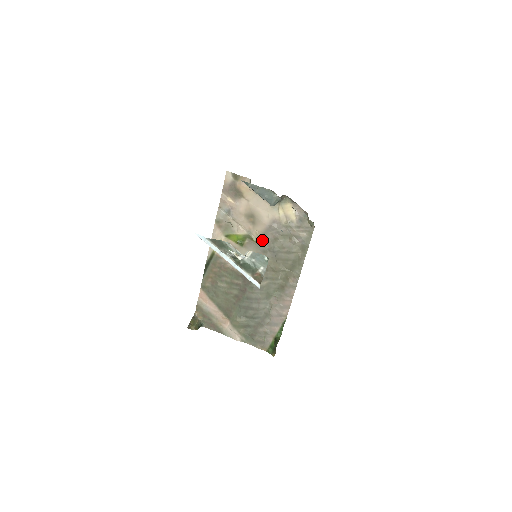
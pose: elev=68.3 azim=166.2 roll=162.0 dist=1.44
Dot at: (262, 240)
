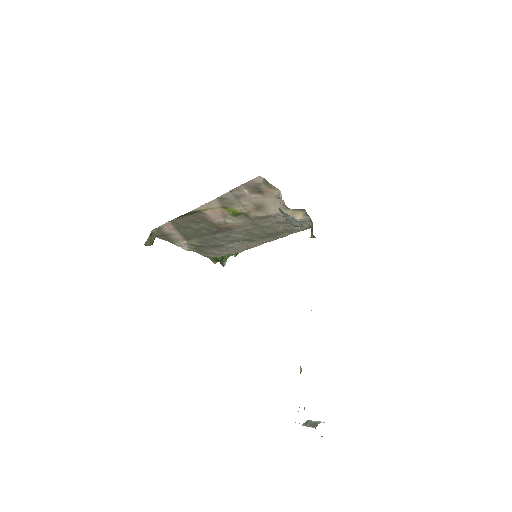
Dot at: (257, 219)
